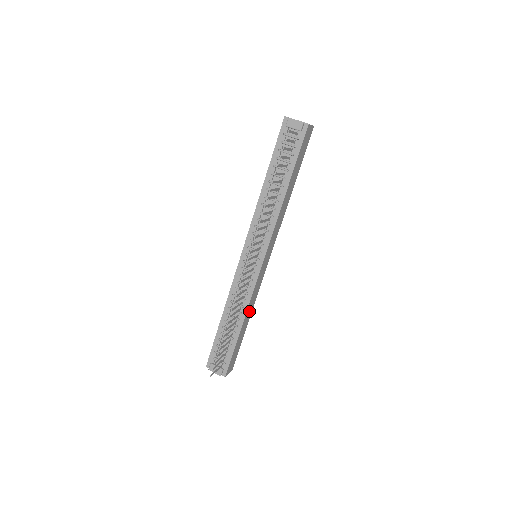
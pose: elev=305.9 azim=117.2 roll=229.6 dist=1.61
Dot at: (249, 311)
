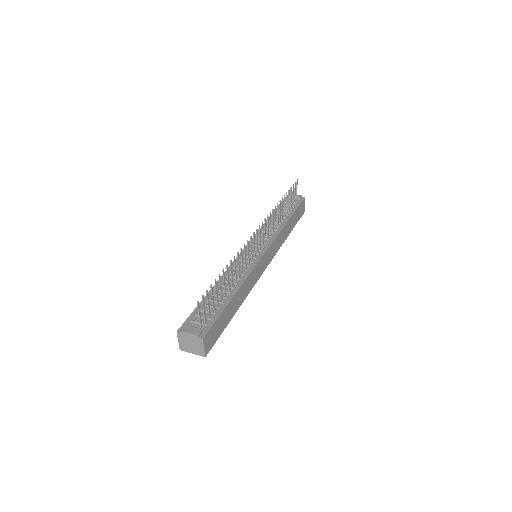
Dot at: (242, 293)
